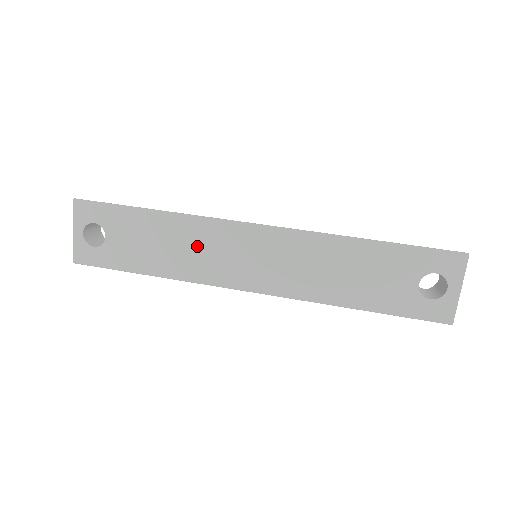
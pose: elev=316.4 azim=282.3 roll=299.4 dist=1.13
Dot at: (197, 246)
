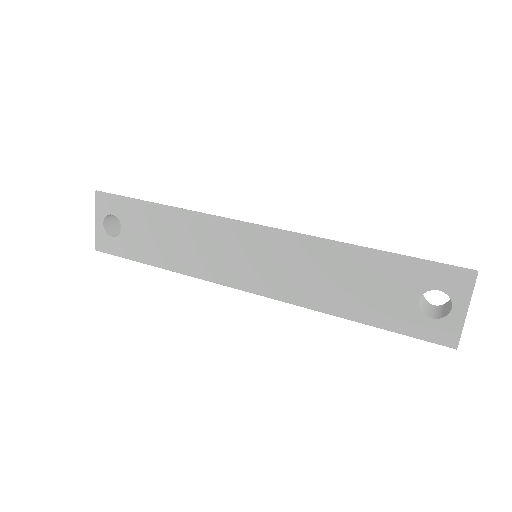
Dot at: (199, 242)
